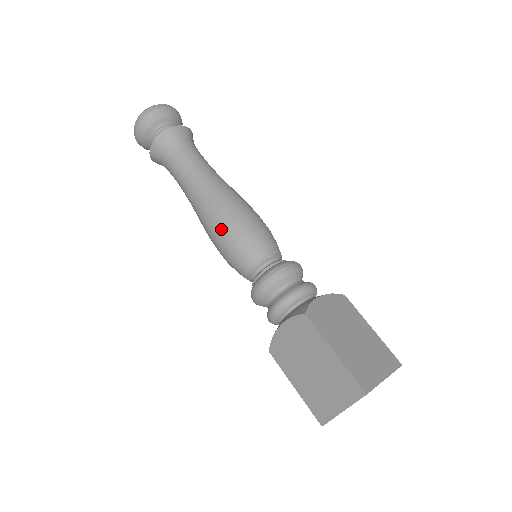
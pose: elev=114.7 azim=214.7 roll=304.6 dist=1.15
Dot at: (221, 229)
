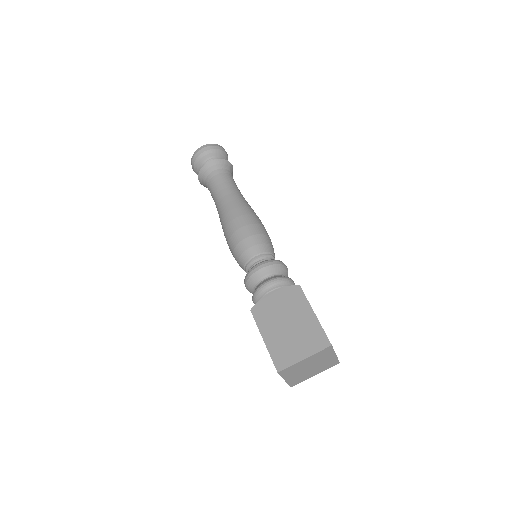
Dot at: (246, 223)
